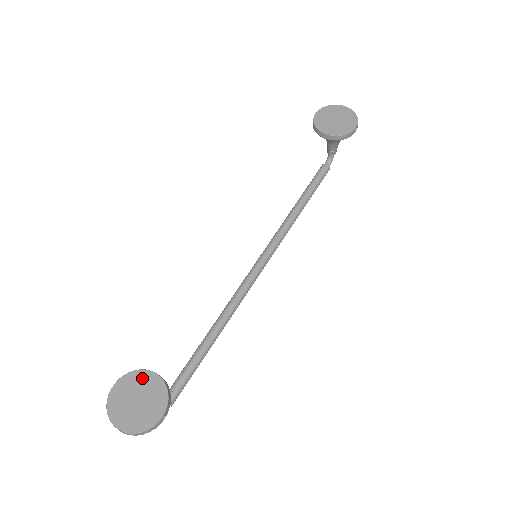
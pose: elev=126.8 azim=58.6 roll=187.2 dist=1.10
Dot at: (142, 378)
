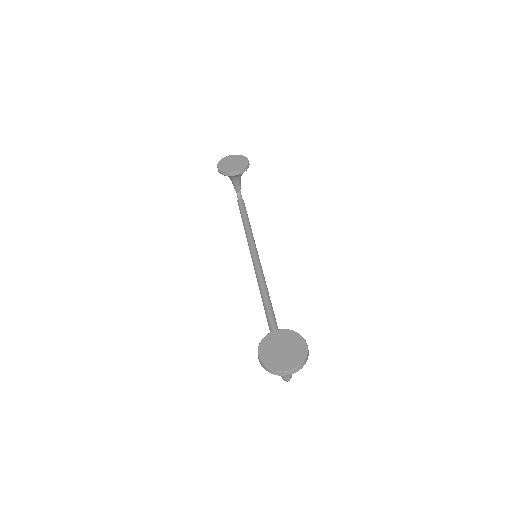
Dot at: (272, 338)
